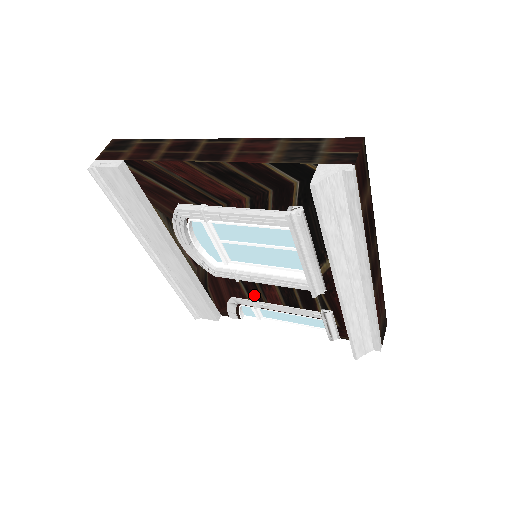
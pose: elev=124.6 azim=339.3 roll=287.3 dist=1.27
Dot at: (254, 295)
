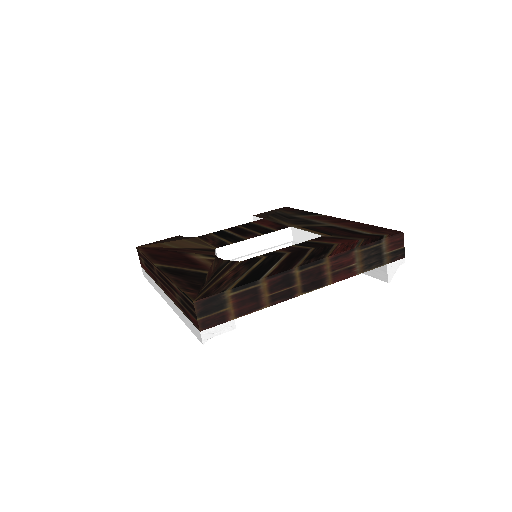
Dot at: occluded
